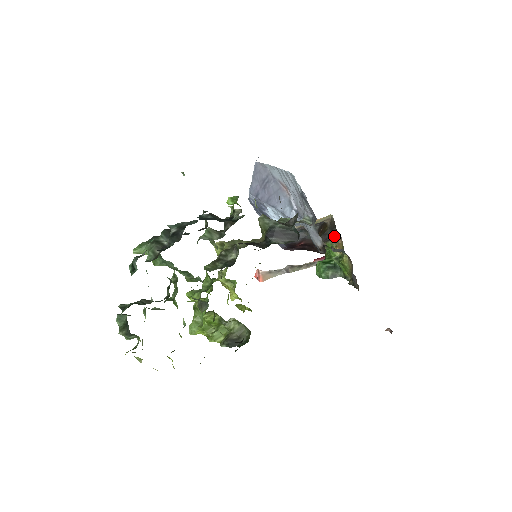
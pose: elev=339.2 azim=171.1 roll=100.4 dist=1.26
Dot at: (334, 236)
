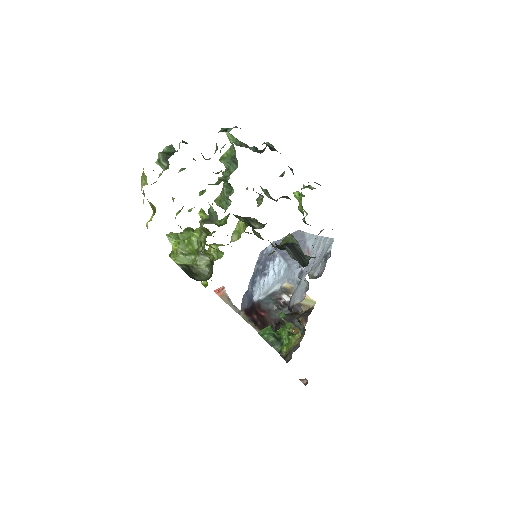
Dot at: (302, 318)
